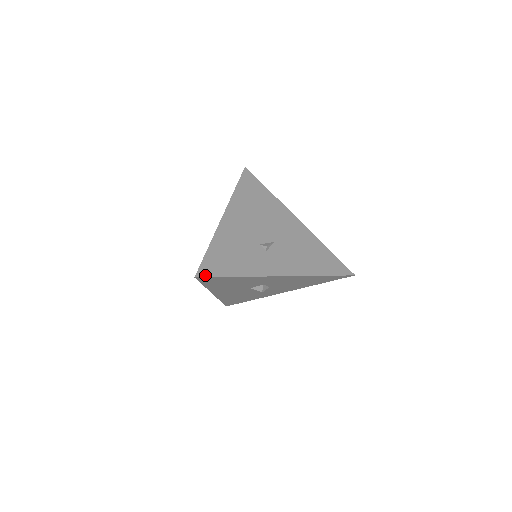
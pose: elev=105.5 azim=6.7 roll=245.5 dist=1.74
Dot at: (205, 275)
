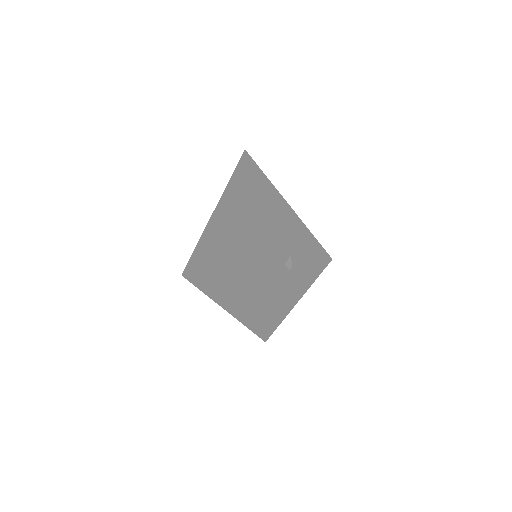
Dot at: (270, 333)
